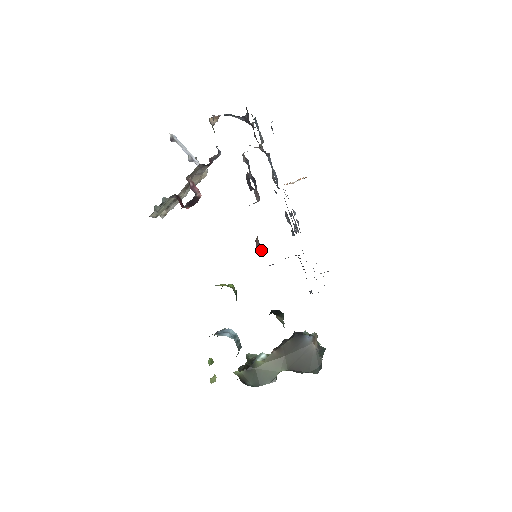
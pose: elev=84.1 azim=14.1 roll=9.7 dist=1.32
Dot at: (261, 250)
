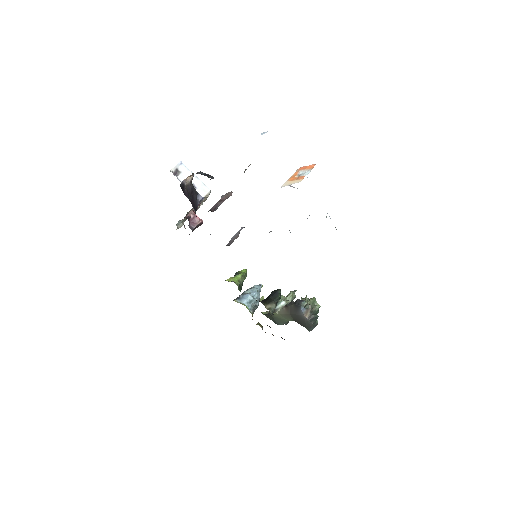
Dot at: occluded
